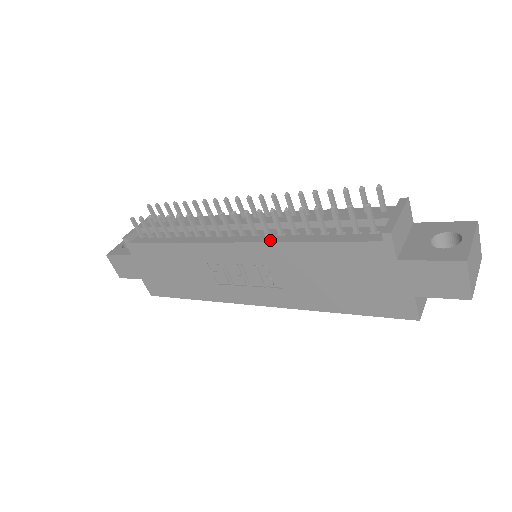
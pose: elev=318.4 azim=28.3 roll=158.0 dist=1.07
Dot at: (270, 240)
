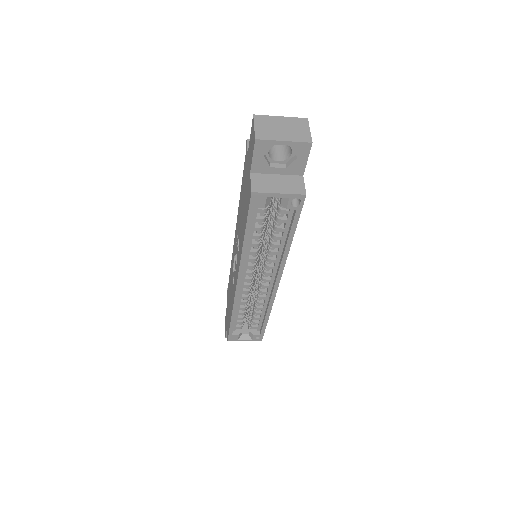
Dot at: occluded
